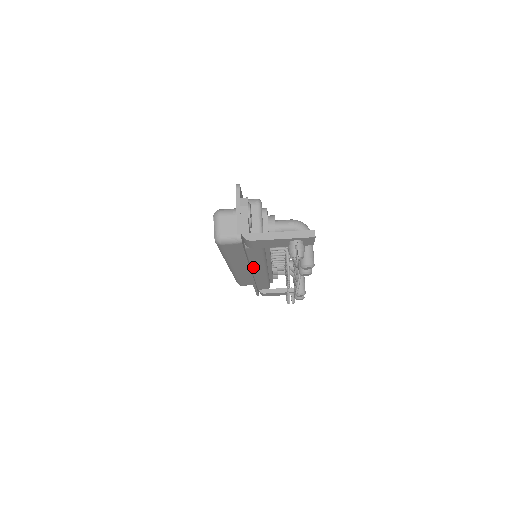
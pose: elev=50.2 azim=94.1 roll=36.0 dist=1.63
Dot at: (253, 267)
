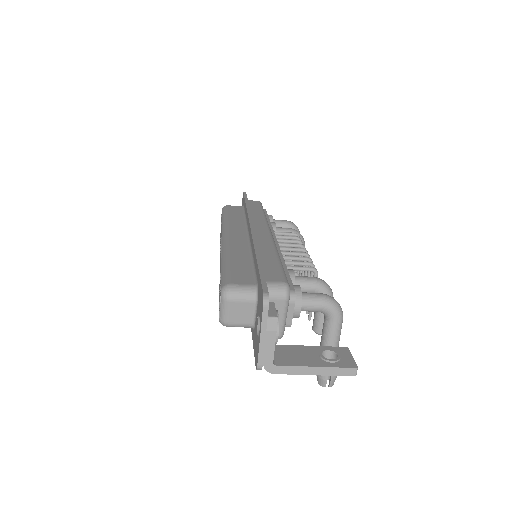
Dot at: occluded
